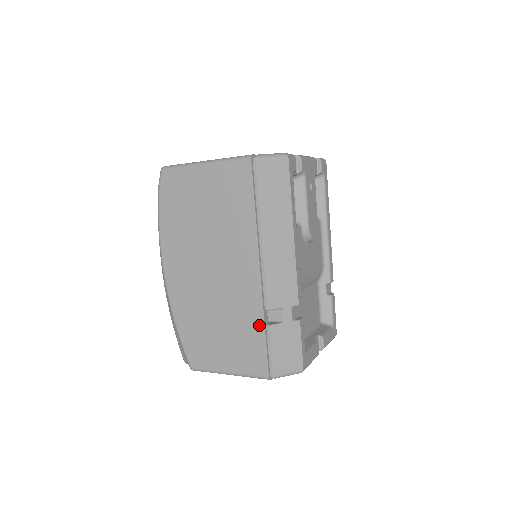
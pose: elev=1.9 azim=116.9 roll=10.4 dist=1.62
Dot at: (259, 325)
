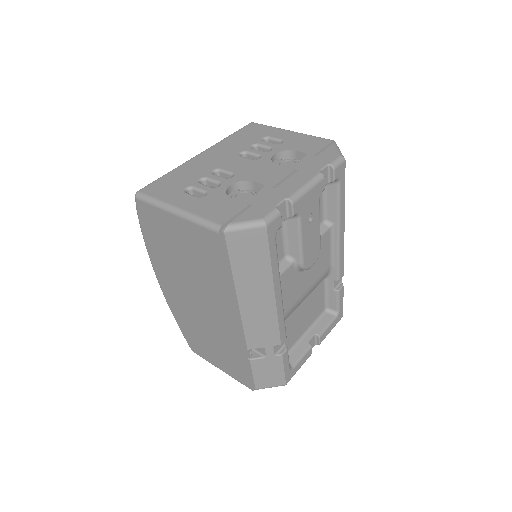
Dot at: (241, 357)
